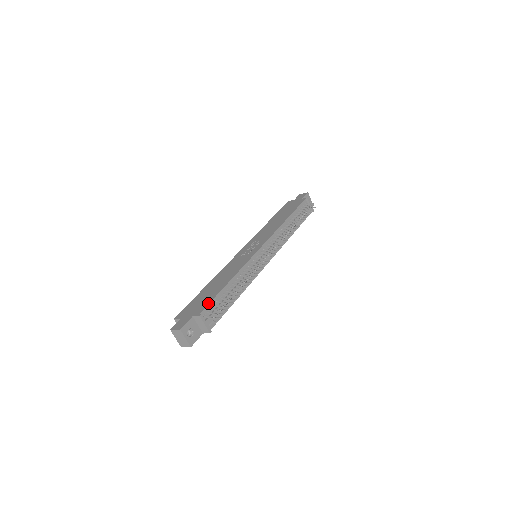
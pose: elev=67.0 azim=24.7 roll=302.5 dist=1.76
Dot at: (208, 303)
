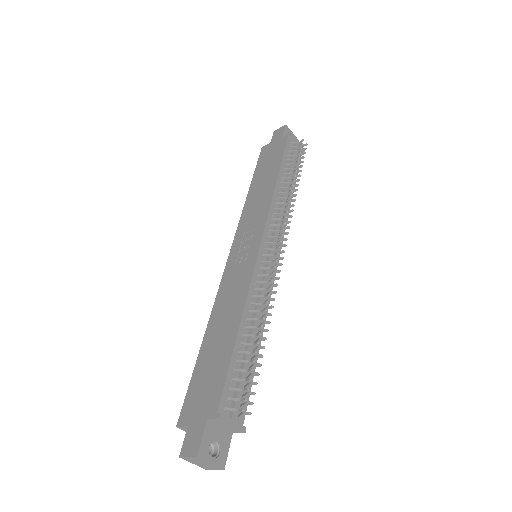
Dot at: (222, 384)
